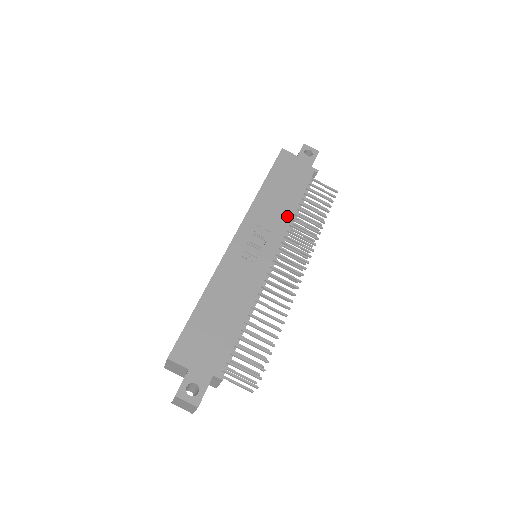
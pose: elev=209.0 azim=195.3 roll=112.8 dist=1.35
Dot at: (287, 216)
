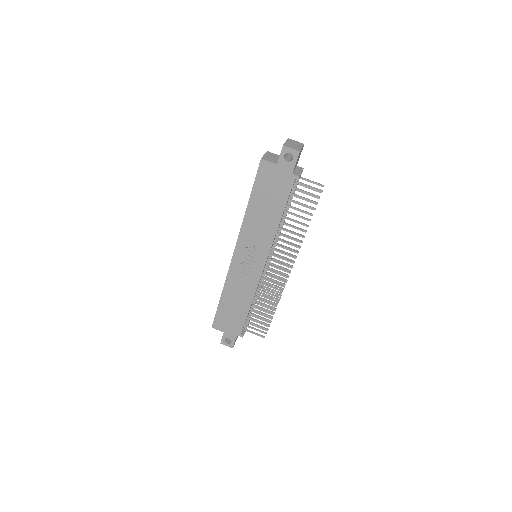
Dot at: (271, 232)
